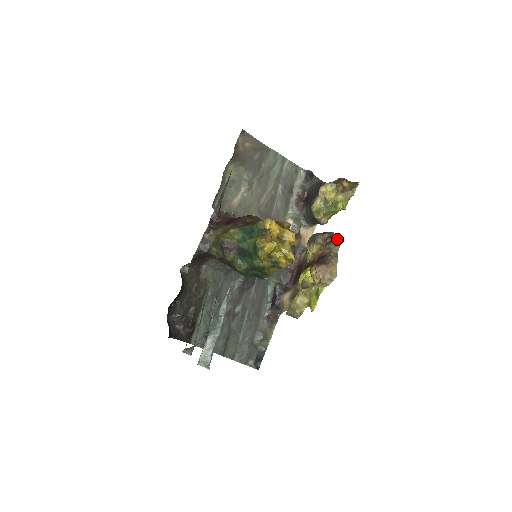
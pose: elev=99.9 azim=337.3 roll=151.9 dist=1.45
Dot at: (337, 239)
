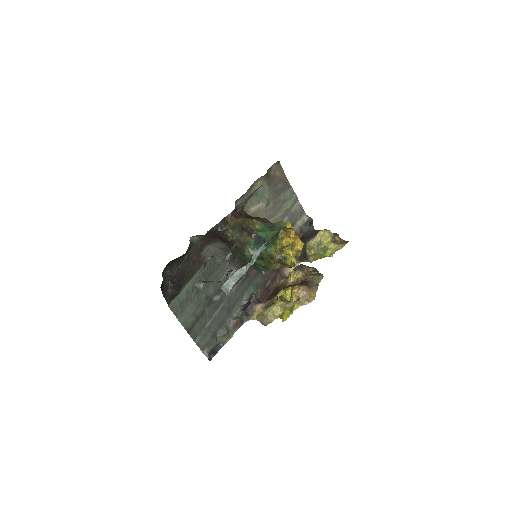
Dot at: (321, 274)
